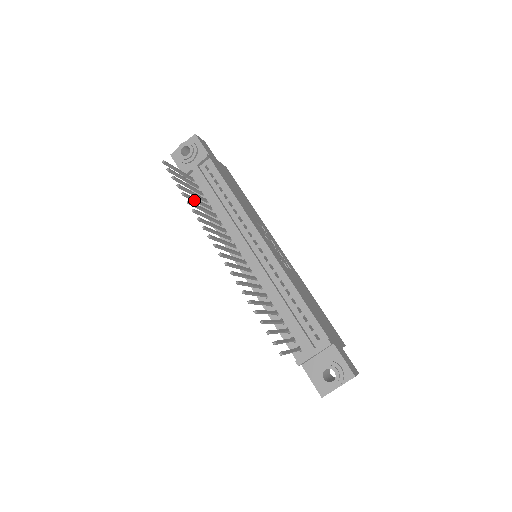
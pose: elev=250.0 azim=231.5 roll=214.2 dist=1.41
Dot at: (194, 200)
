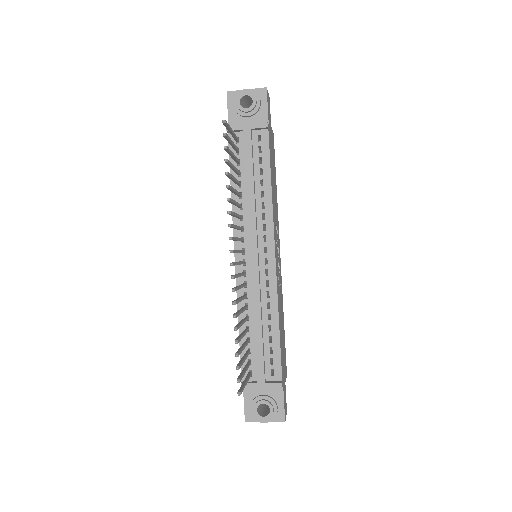
Dot at: (232, 179)
